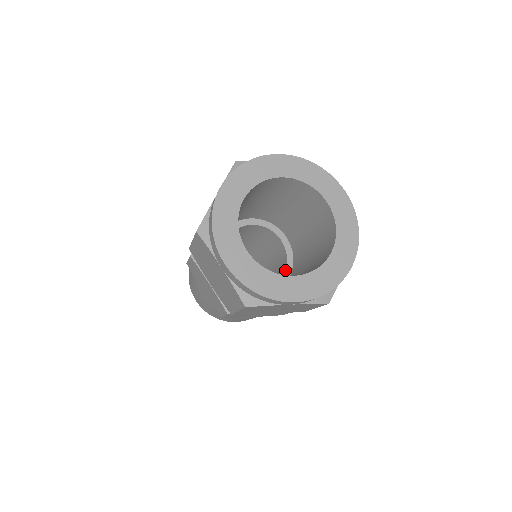
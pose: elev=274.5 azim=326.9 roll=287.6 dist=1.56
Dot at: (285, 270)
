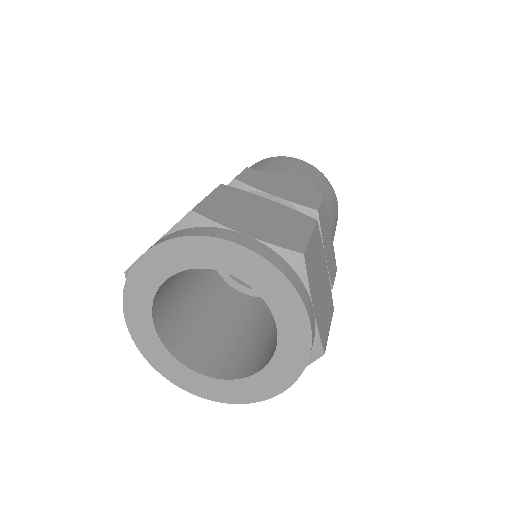
Dot at: occluded
